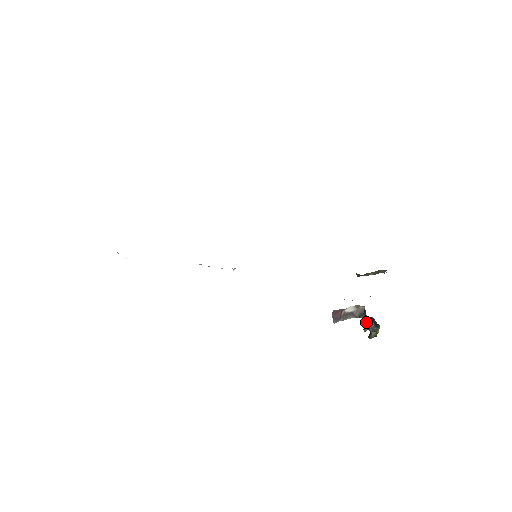
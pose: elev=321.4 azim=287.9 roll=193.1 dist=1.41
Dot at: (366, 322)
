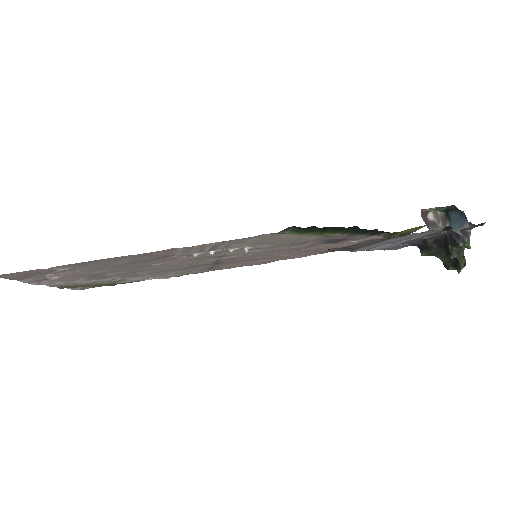
Dot at: (461, 217)
